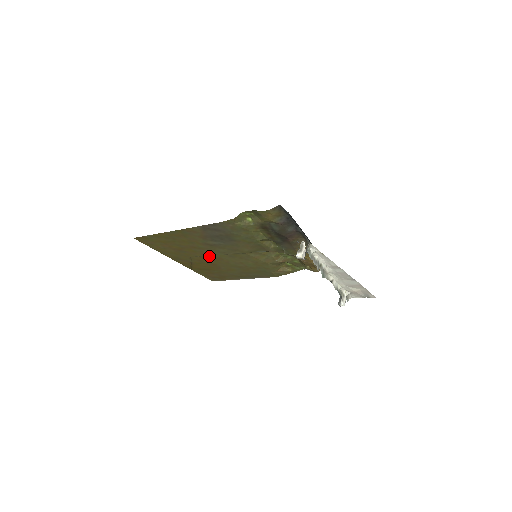
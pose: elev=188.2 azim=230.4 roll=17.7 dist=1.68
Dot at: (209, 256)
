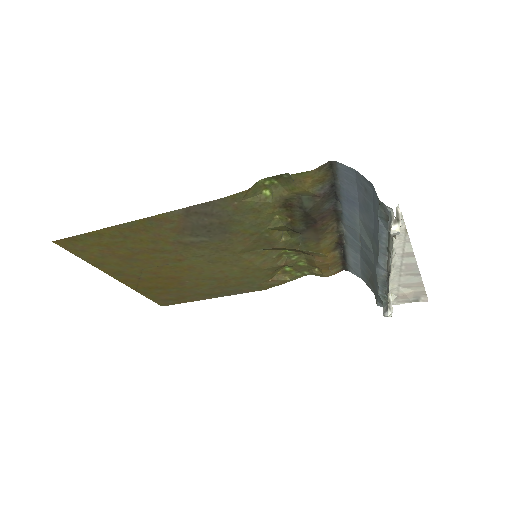
Dot at: (174, 264)
